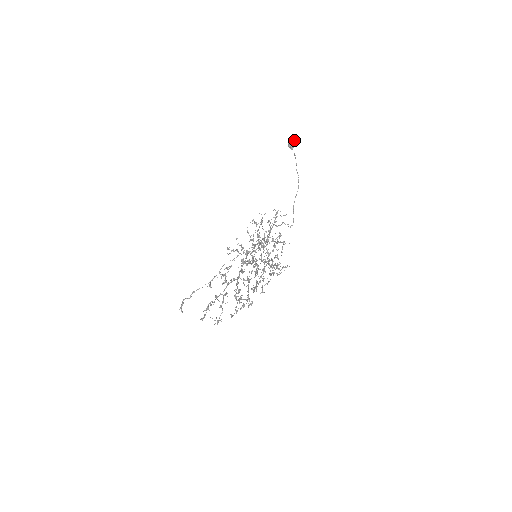
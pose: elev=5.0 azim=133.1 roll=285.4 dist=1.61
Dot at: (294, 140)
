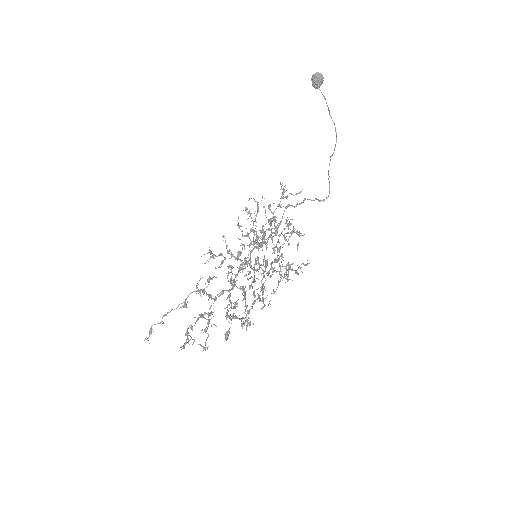
Dot at: (319, 75)
